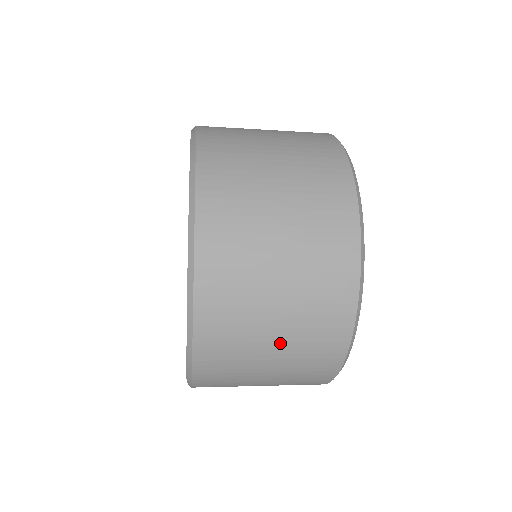
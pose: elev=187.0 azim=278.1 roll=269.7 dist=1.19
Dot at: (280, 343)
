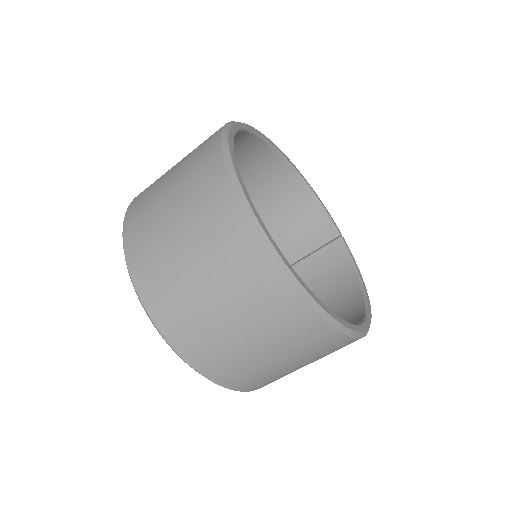
Dot at: occluded
